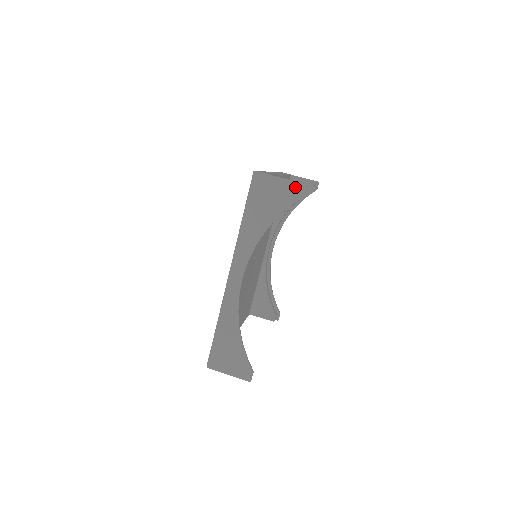
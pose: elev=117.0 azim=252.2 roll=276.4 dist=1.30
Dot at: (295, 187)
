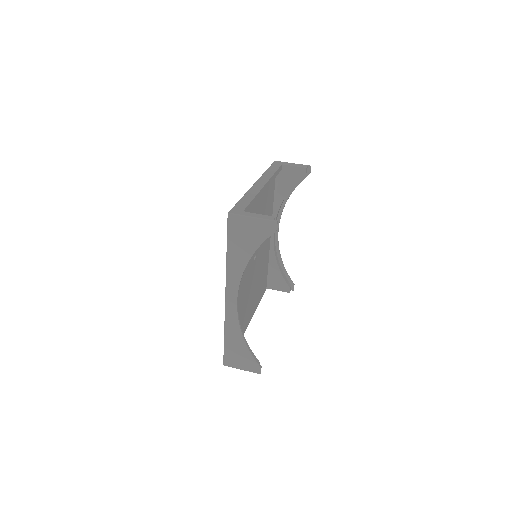
Dot at: (266, 224)
